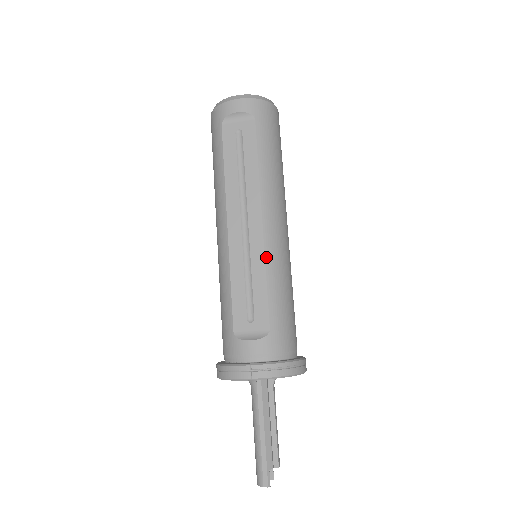
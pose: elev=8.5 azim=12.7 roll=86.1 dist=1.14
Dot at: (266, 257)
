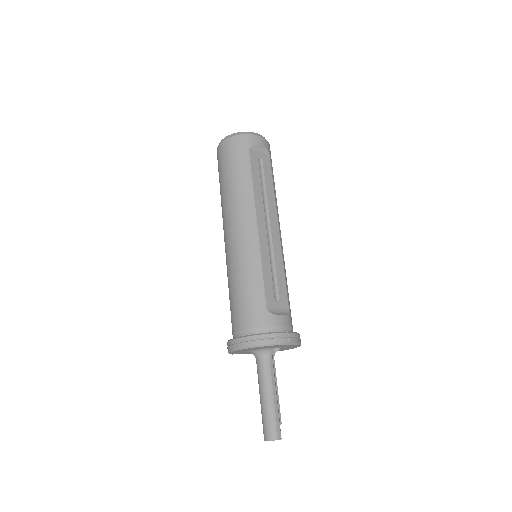
Dot at: (283, 255)
